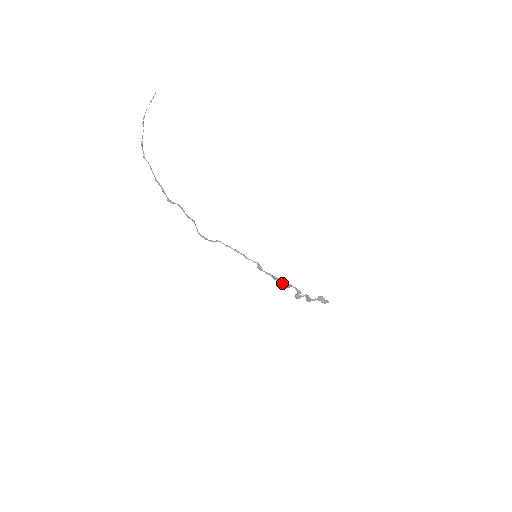
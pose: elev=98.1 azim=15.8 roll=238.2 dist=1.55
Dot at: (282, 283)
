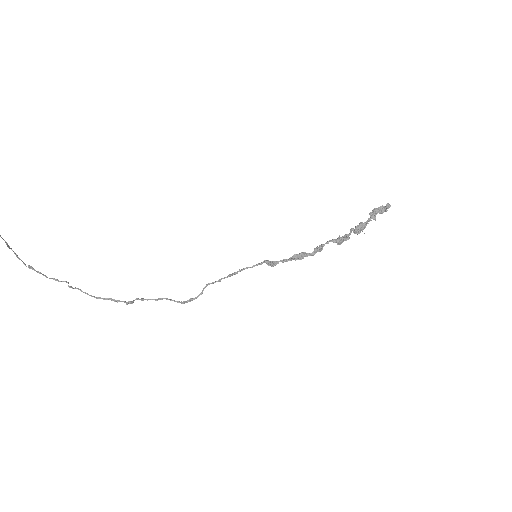
Dot at: (310, 254)
